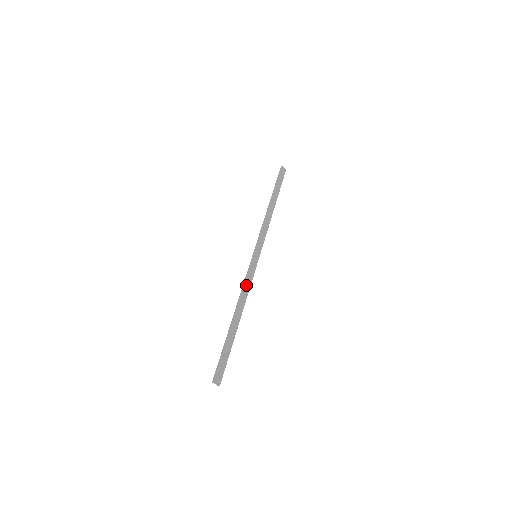
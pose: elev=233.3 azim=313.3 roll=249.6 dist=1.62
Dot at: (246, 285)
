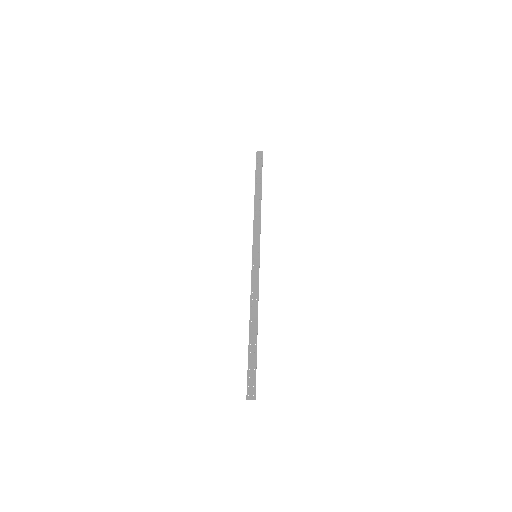
Dot at: (253, 290)
